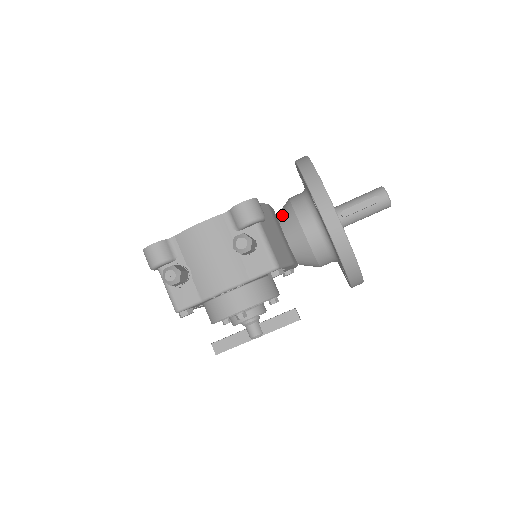
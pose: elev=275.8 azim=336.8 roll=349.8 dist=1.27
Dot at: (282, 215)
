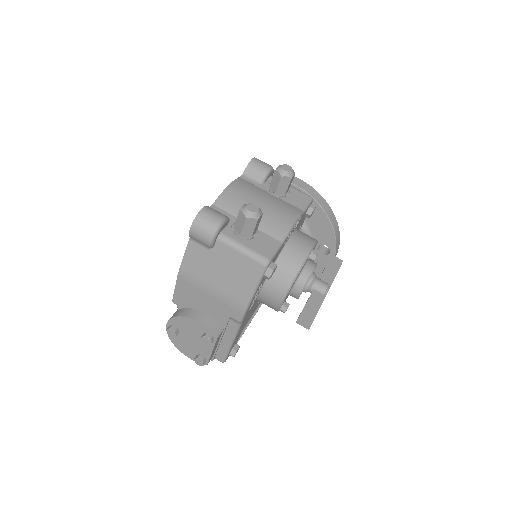
Dot at: occluded
